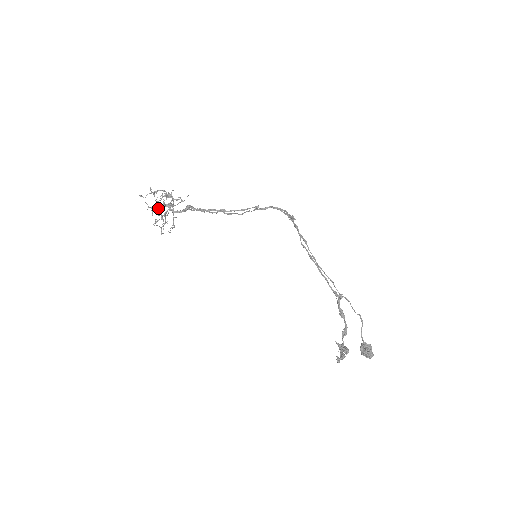
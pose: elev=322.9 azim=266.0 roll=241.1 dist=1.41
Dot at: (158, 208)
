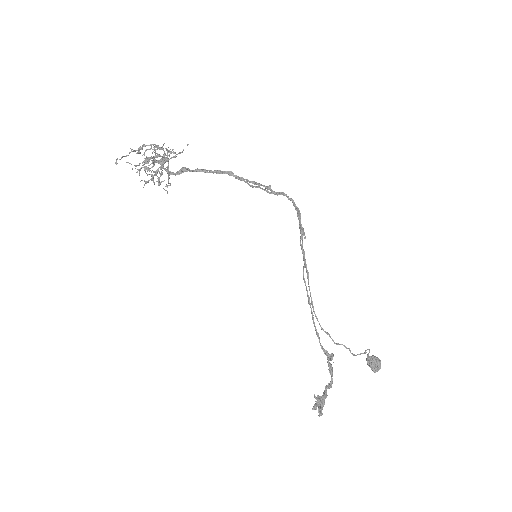
Dot at: (144, 170)
